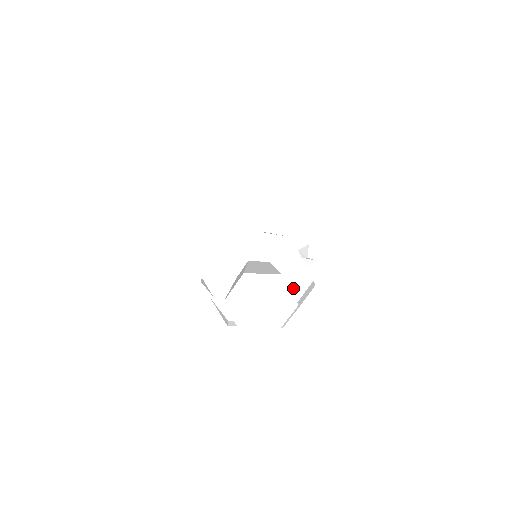
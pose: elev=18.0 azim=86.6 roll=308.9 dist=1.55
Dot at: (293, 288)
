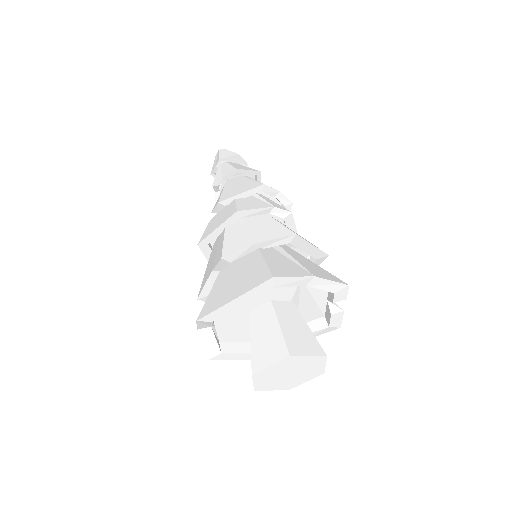
Dot at: occluded
